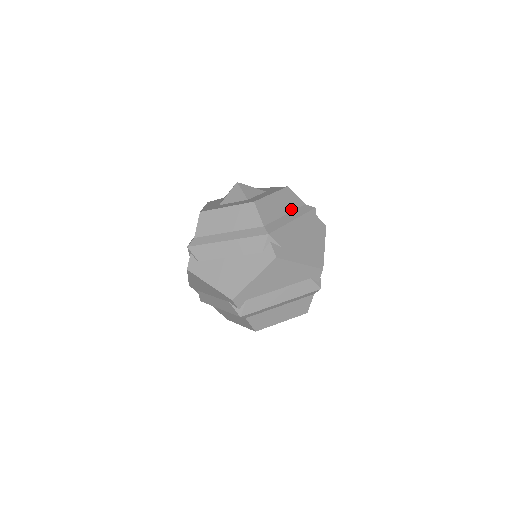
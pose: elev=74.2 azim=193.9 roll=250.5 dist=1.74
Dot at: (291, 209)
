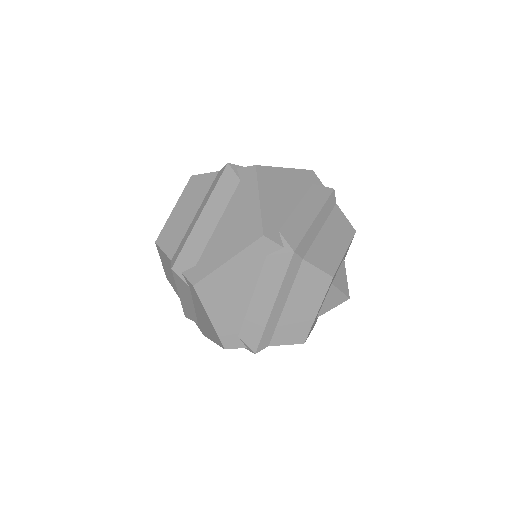
Dot at: occluded
